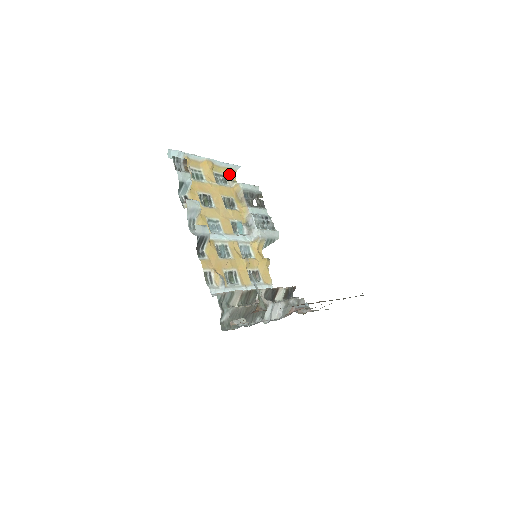
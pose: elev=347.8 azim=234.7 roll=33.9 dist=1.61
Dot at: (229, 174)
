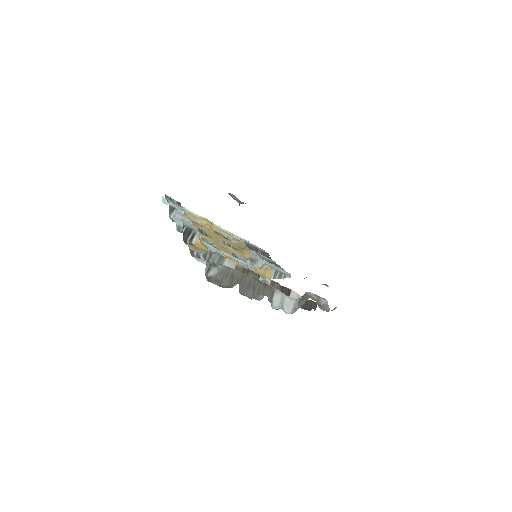
Dot at: occluded
